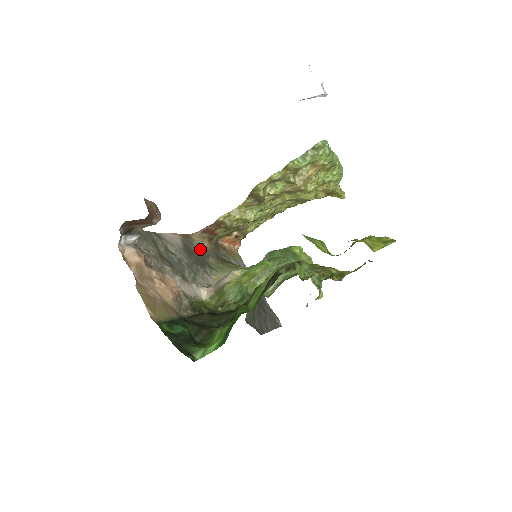
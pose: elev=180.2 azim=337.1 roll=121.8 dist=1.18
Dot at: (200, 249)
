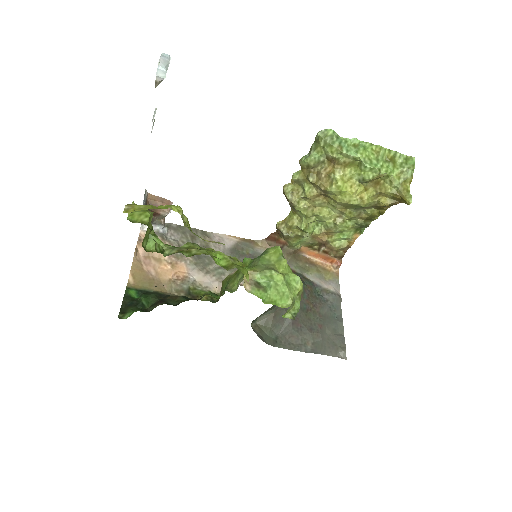
Dot at: (260, 254)
